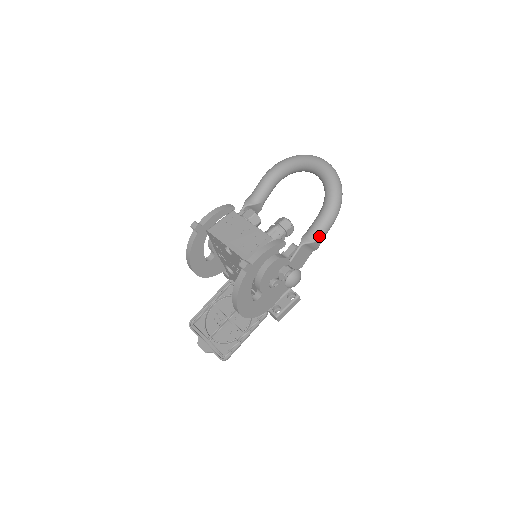
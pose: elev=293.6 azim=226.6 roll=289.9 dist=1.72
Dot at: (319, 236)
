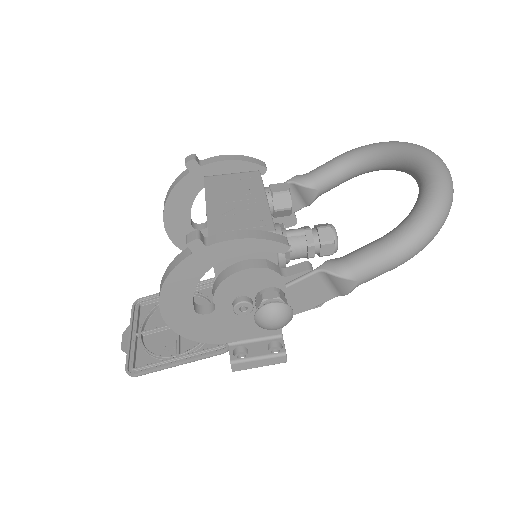
Dot at: (356, 273)
